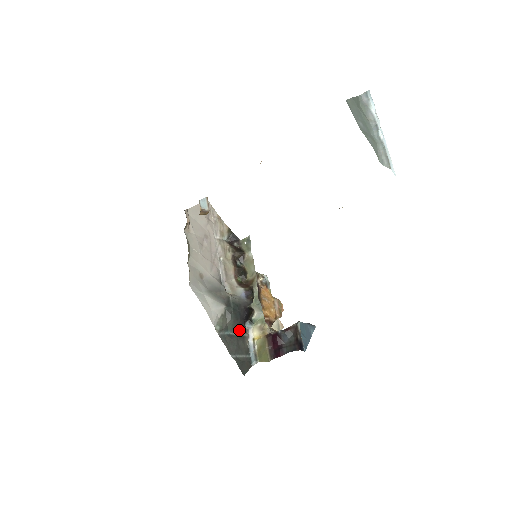
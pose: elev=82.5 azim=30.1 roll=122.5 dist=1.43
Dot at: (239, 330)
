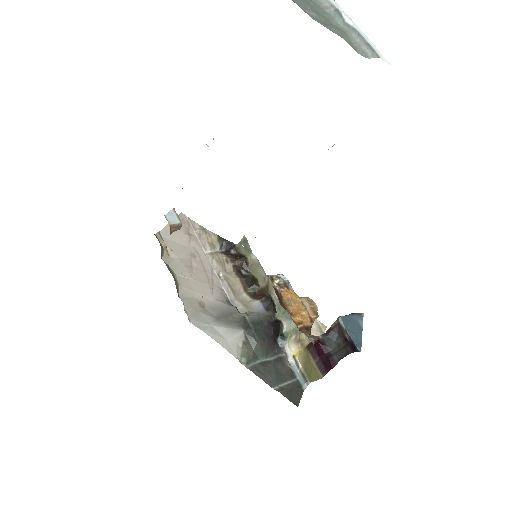
Dot at: (272, 352)
